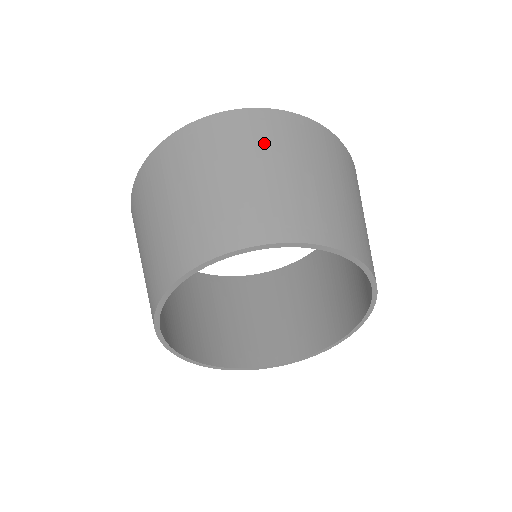
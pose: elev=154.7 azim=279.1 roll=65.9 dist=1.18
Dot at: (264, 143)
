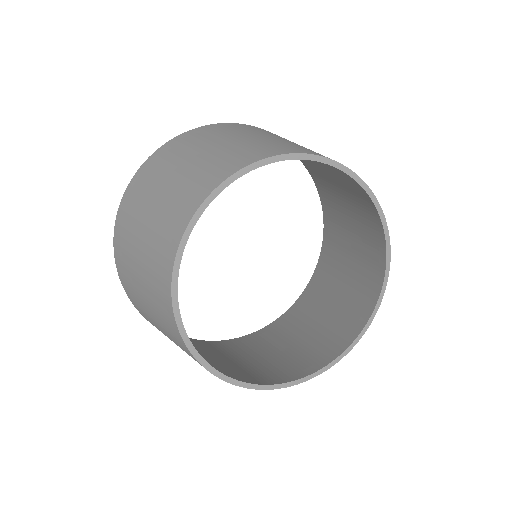
Dot at: (246, 130)
